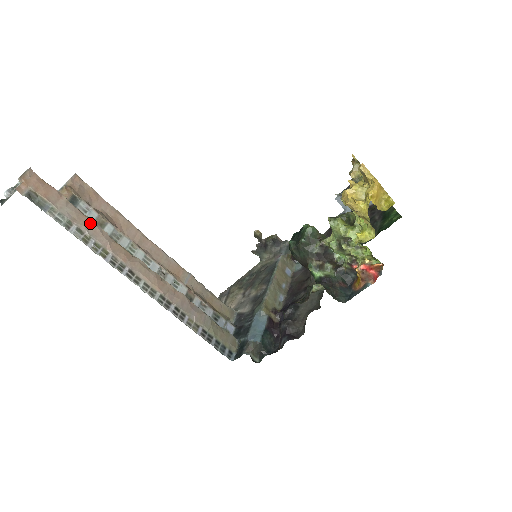
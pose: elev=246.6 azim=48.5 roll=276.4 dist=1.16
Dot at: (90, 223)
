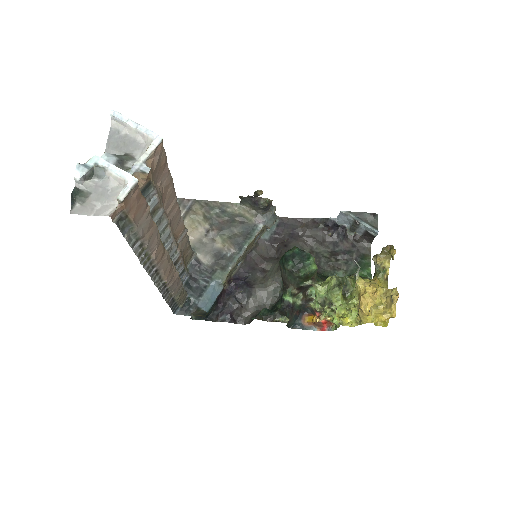
Dot at: (154, 232)
